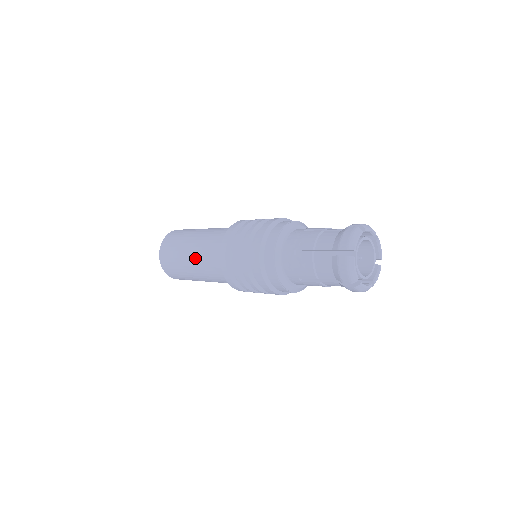
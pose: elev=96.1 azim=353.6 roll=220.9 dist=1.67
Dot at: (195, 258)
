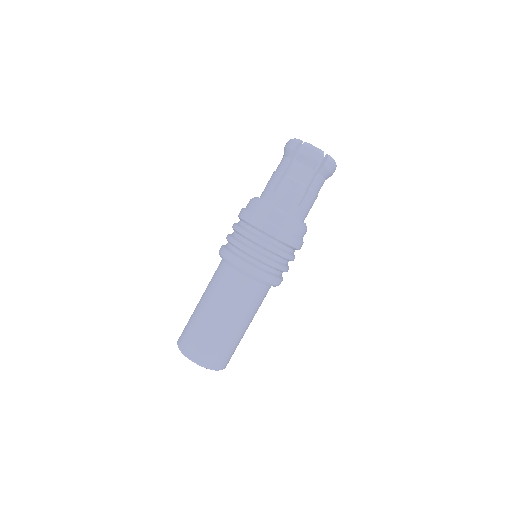
Dot at: (218, 305)
